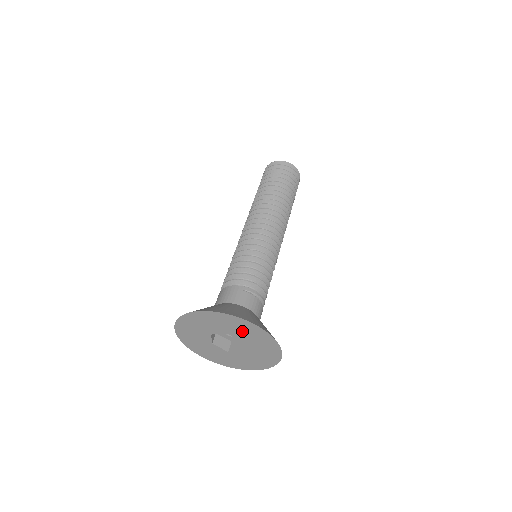
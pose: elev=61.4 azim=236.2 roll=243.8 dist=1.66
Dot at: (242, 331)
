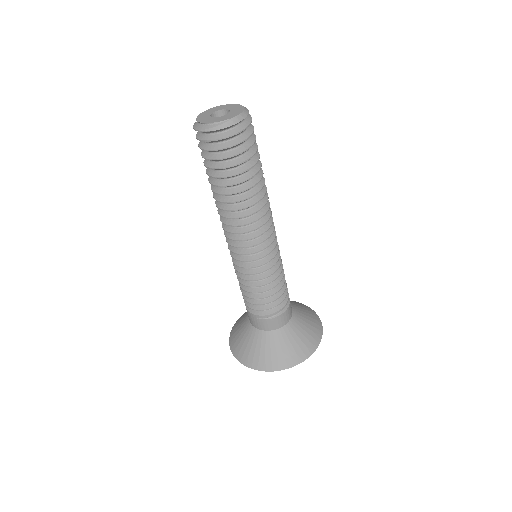
Dot at: occluded
